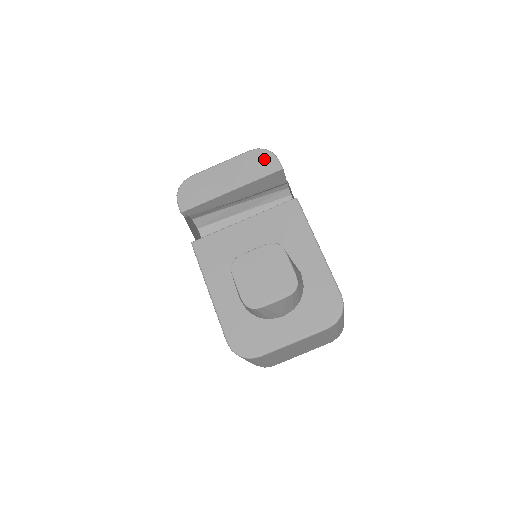
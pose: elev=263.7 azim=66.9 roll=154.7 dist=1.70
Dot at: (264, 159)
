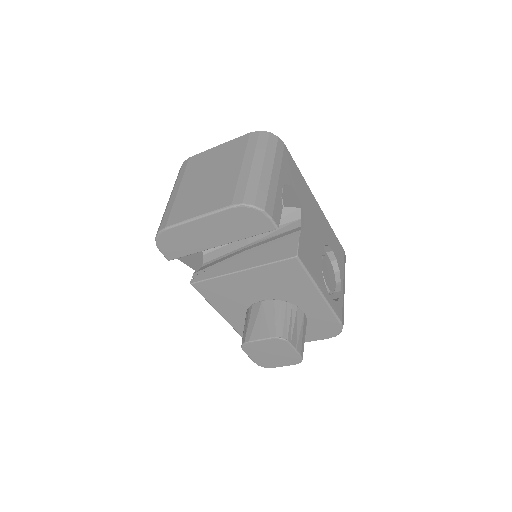
Dot at: (253, 218)
